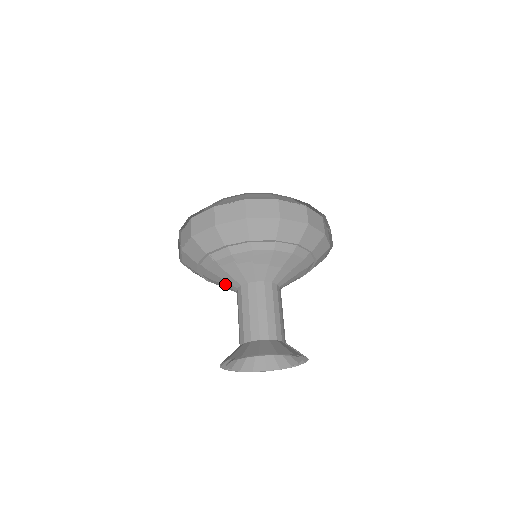
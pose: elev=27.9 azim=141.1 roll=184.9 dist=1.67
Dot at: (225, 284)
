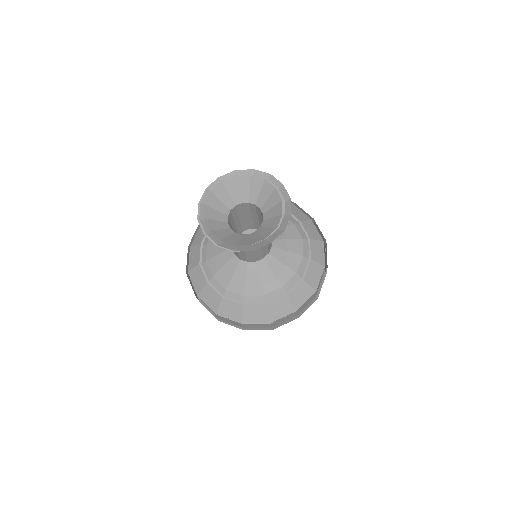
Dot at: occluded
